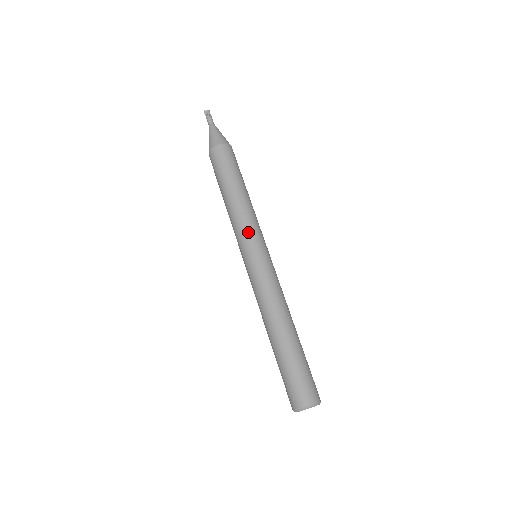
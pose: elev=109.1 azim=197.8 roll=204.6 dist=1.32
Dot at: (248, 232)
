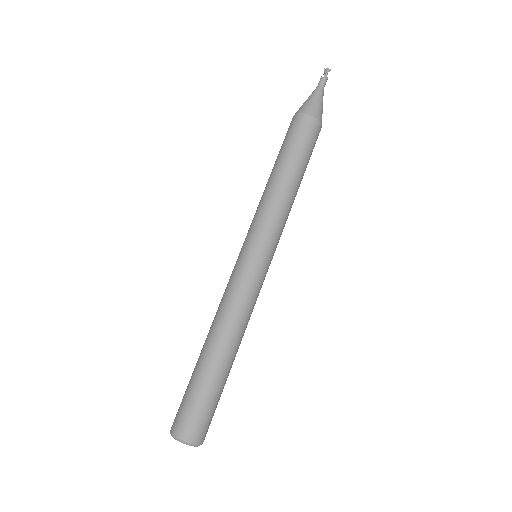
Dot at: (256, 225)
